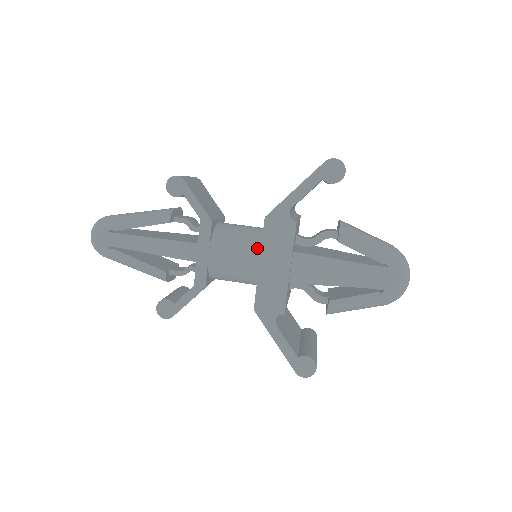
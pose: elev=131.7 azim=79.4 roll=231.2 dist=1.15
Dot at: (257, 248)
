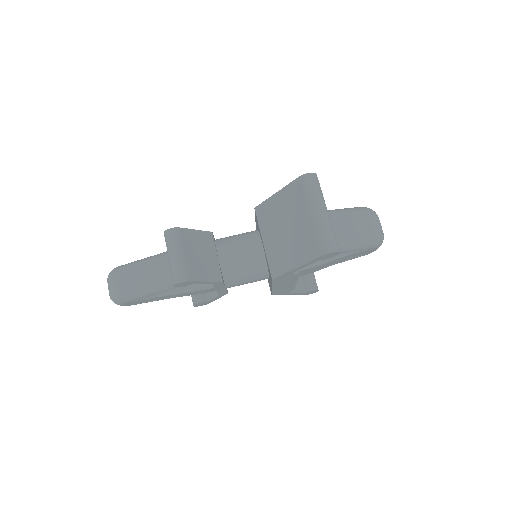
Dot at: (264, 274)
